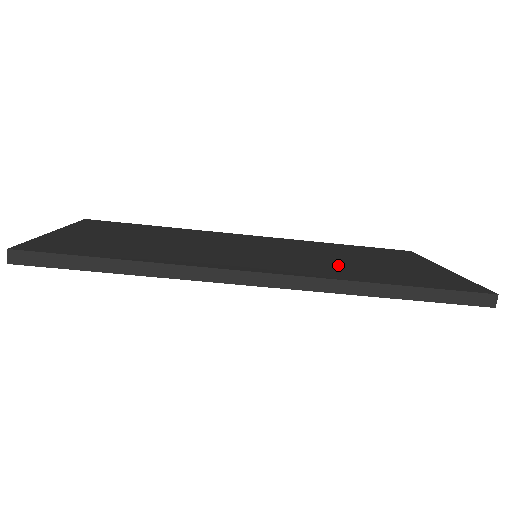
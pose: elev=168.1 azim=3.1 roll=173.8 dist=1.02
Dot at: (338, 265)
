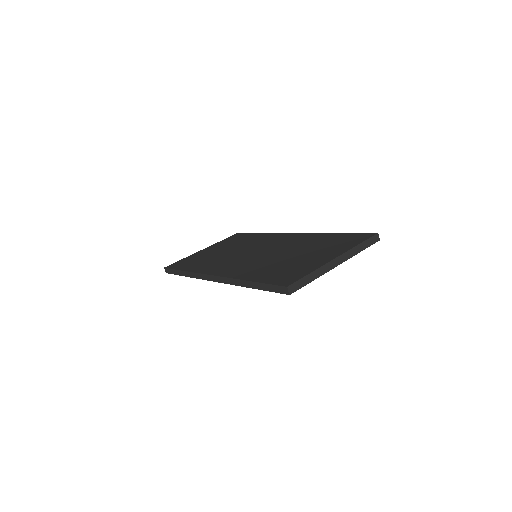
Dot at: (264, 263)
